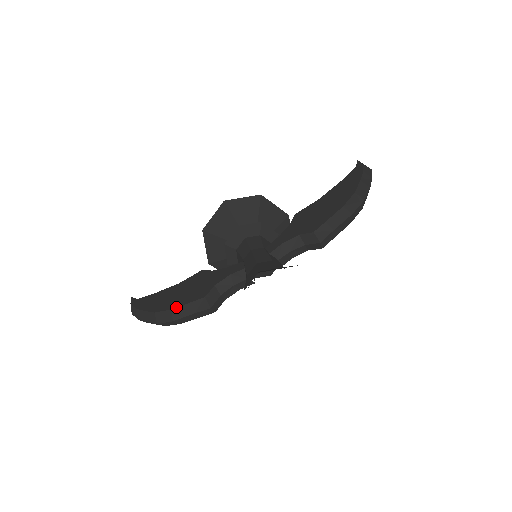
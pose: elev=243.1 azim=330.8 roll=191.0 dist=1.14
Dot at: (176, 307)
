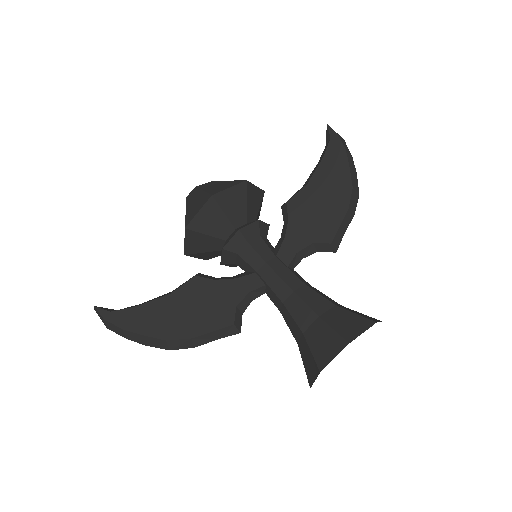
Dot at: (198, 336)
